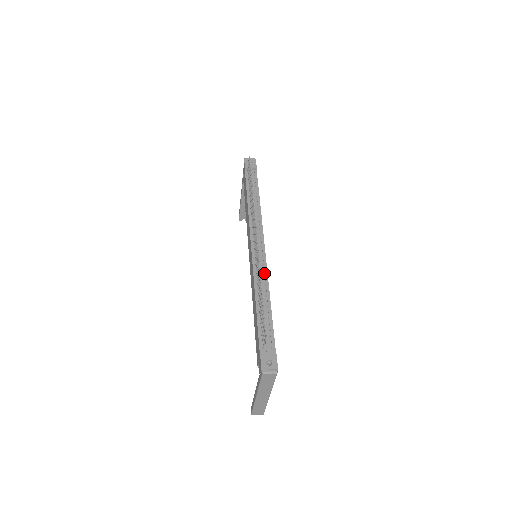
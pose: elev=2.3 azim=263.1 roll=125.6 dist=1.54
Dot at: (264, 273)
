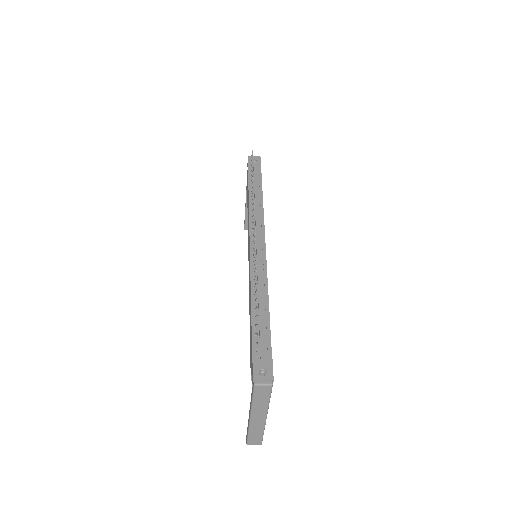
Dot at: (263, 272)
